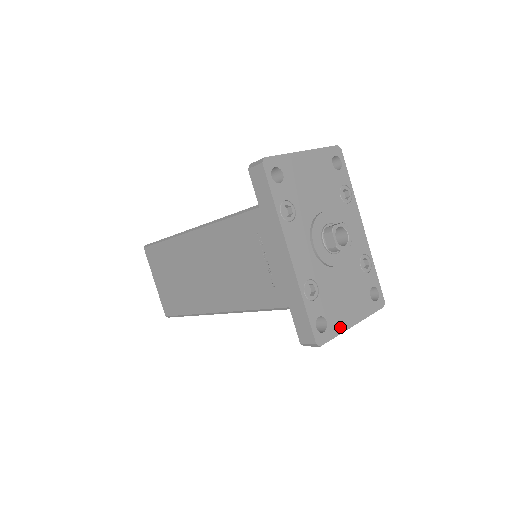
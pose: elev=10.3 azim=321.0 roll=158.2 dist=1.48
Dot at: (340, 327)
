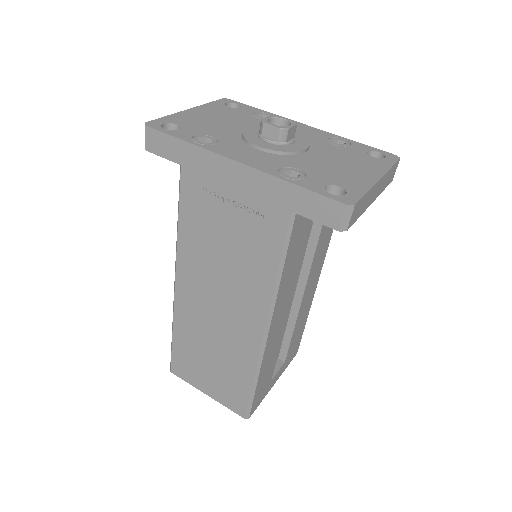
Dot at: (363, 185)
